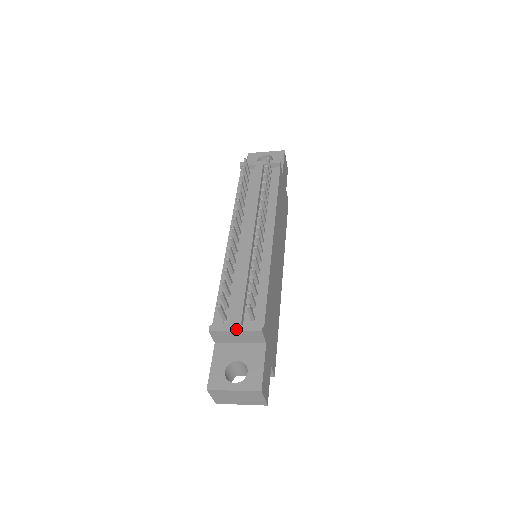
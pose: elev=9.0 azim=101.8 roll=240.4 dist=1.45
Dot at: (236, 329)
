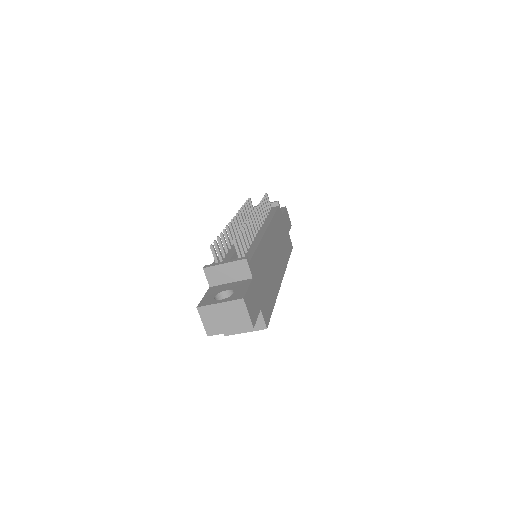
Dot at: (225, 262)
